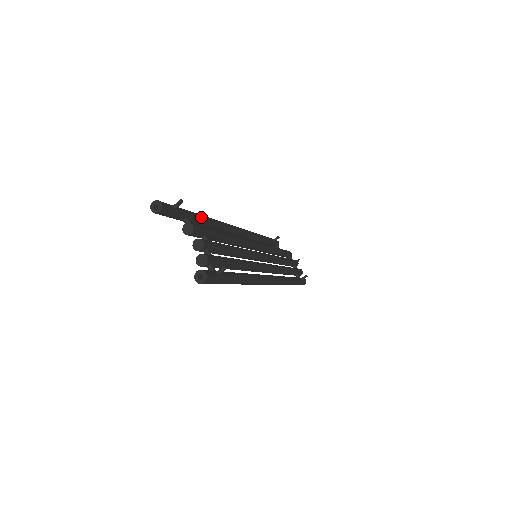
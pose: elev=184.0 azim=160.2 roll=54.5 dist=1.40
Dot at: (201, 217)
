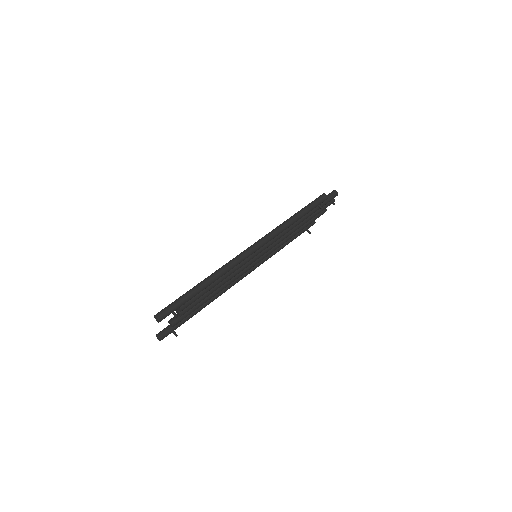
Dot at: occluded
